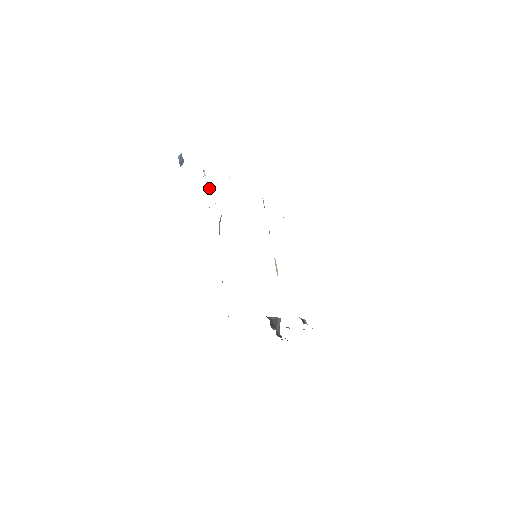
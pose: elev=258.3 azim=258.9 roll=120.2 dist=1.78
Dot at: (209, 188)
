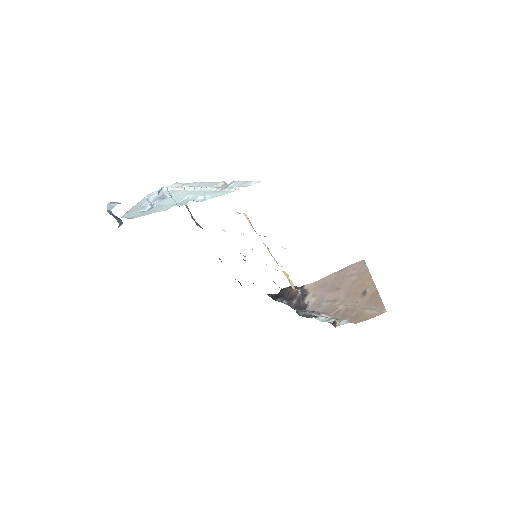
Dot at: (159, 199)
